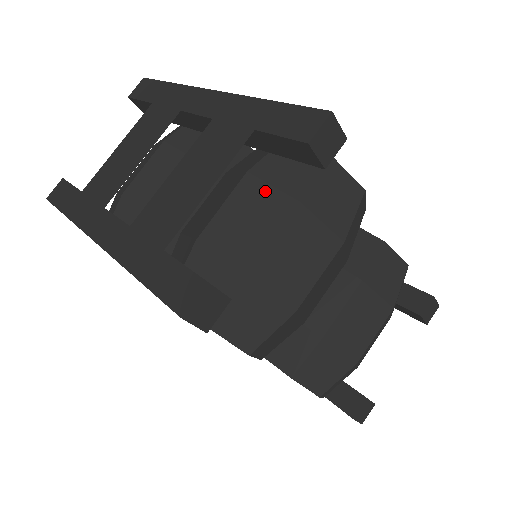
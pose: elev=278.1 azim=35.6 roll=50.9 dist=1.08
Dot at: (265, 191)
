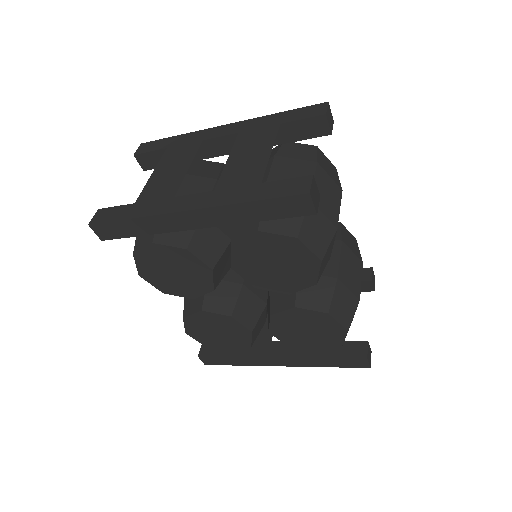
Dot at: (292, 161)
